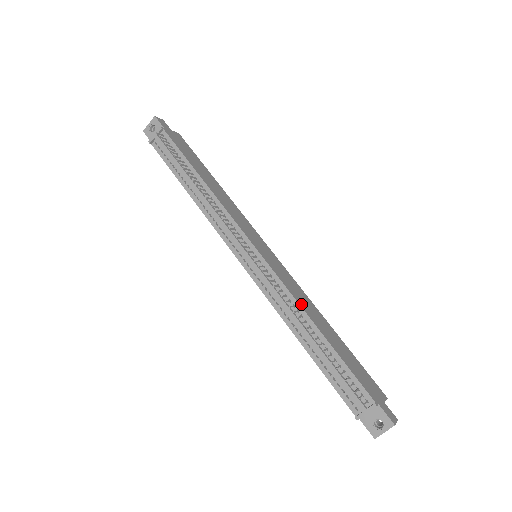
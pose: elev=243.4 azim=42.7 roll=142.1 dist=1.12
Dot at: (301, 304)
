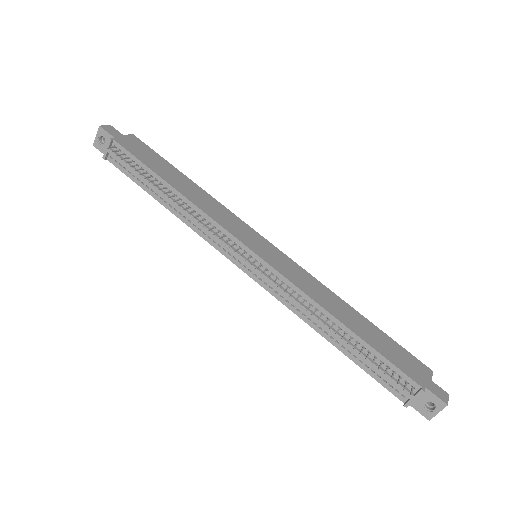
Dot at: (318, 300)
